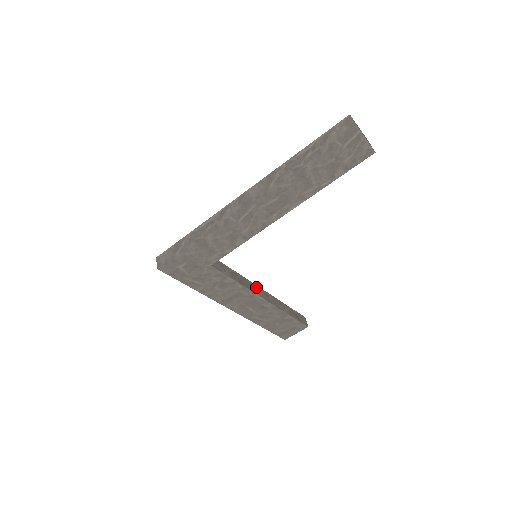
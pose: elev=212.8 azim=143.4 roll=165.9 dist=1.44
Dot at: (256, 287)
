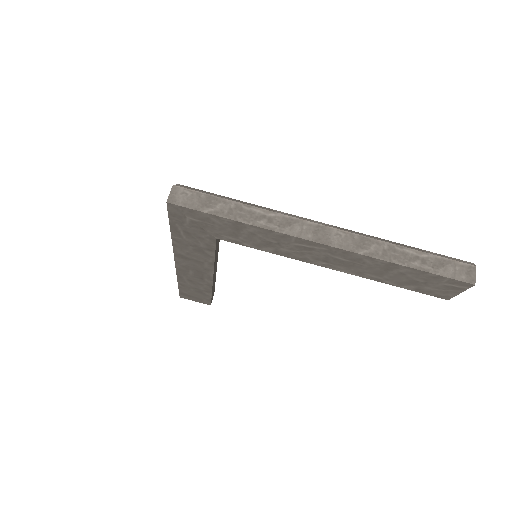
Dot at: occluded
